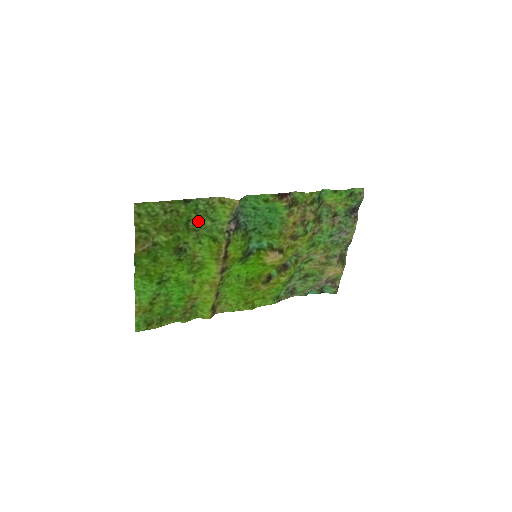
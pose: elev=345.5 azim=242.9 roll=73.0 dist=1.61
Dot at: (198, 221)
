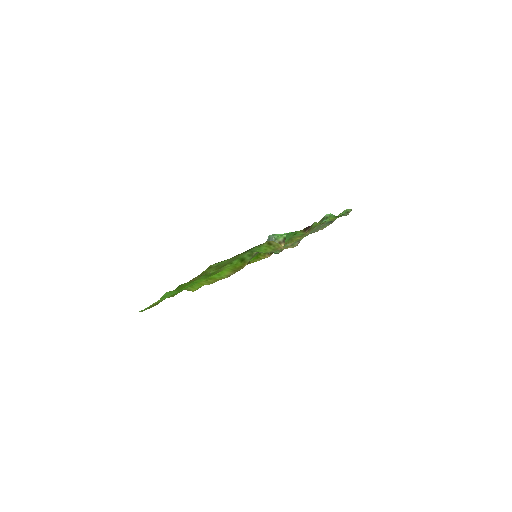
Dot at: occluded
